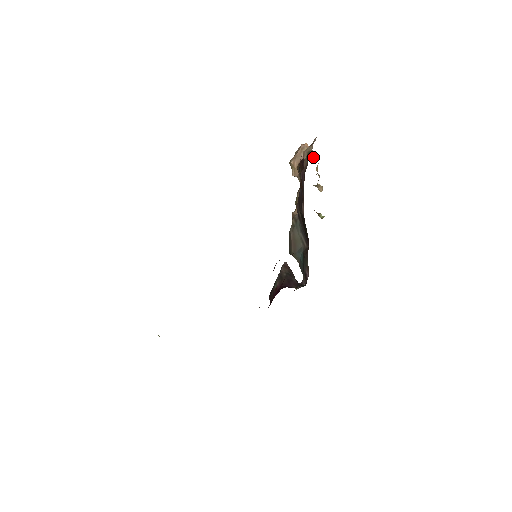
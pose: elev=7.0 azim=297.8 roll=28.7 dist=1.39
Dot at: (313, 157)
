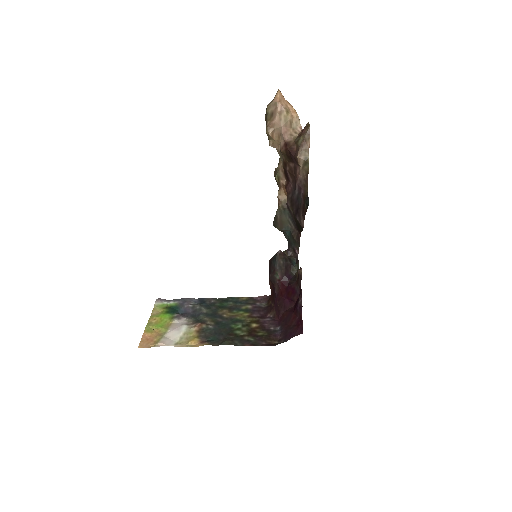
Dot at: (294, 125)
